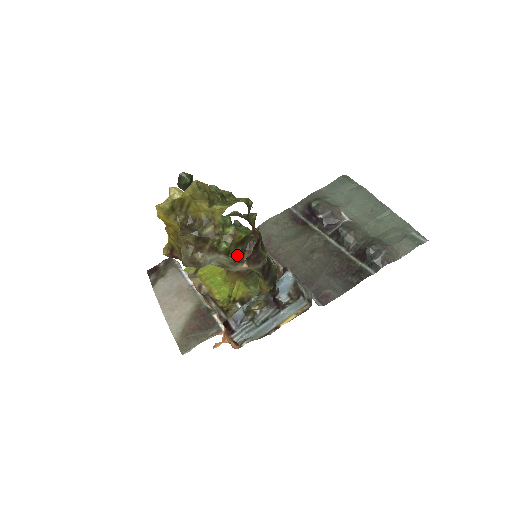
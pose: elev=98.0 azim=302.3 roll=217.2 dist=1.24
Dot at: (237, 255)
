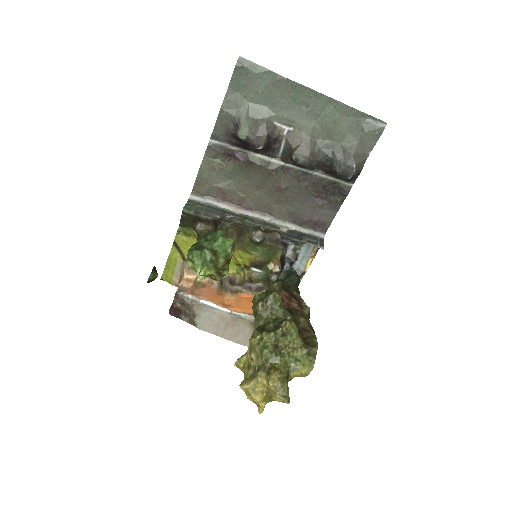
Dot at: occluded
